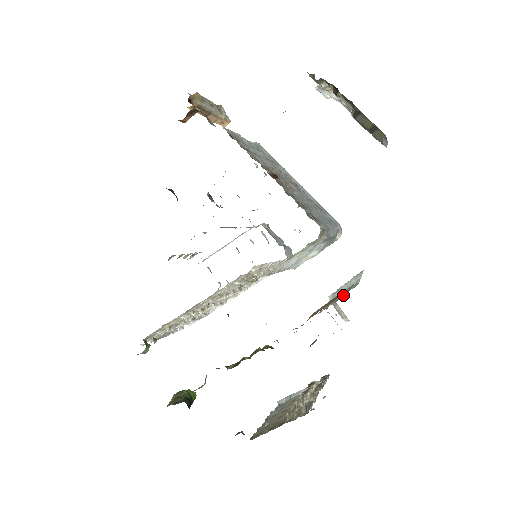
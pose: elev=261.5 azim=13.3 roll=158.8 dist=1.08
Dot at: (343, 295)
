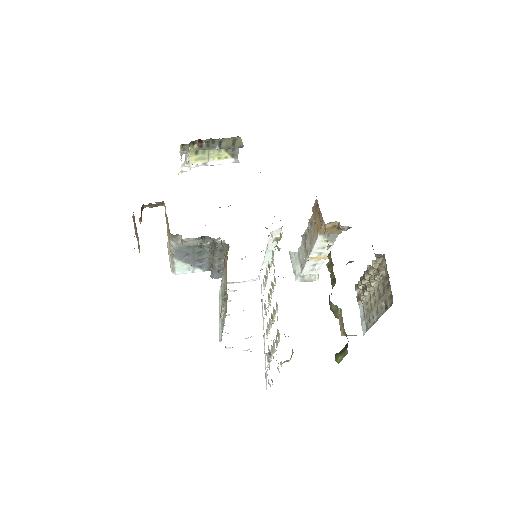
Dot at: (312, 217)
